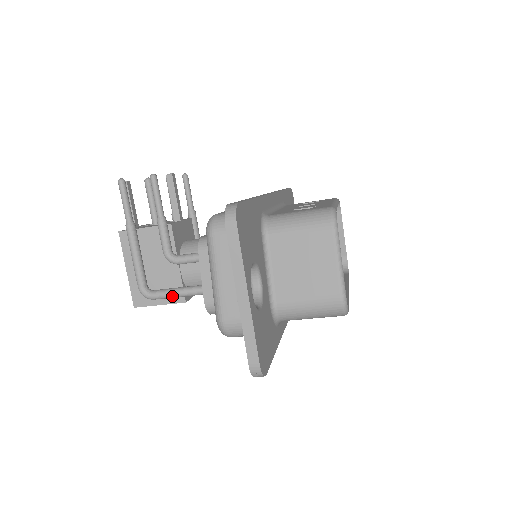
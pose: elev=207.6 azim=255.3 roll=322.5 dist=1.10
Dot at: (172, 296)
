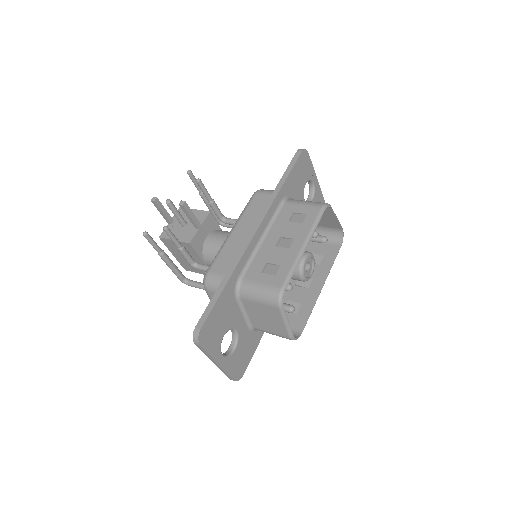
Dot at: occluded
